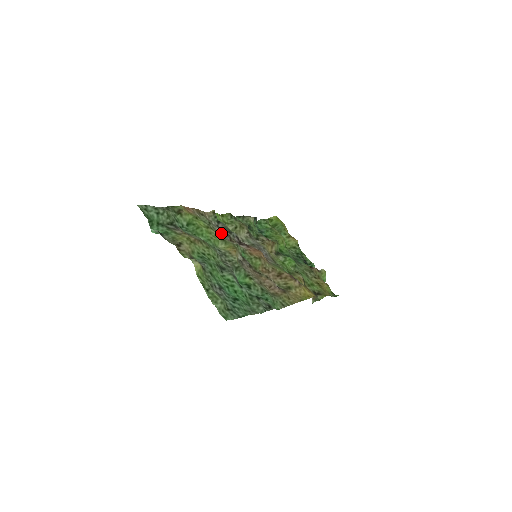
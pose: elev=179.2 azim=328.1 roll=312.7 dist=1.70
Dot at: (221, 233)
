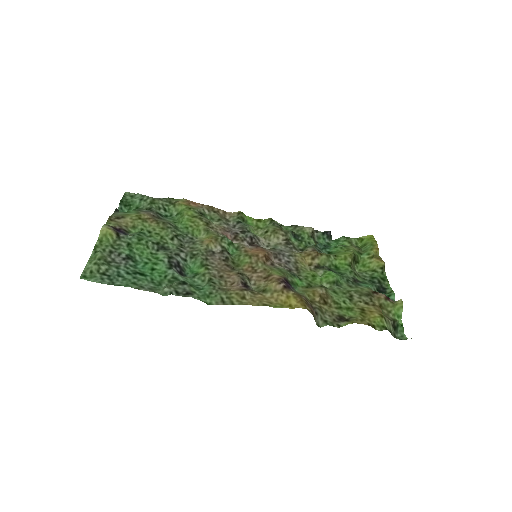
Dot at: (218, 227)
